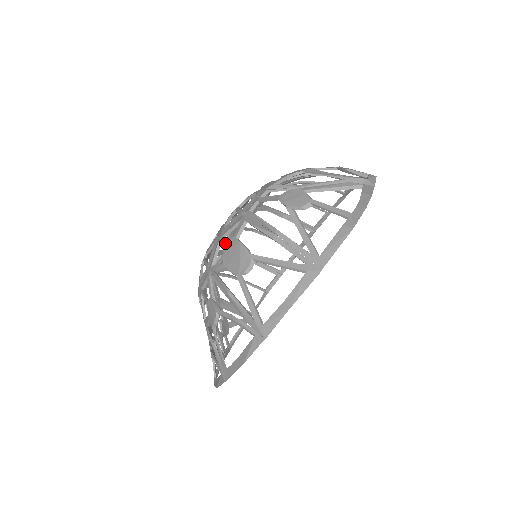
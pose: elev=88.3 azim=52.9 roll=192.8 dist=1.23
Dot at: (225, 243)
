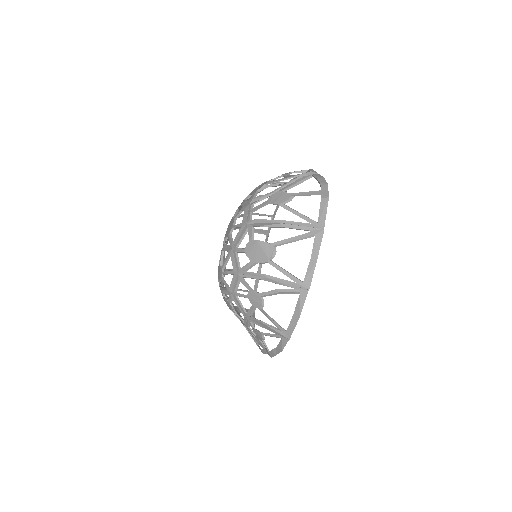
Dot at: (243, 249)
